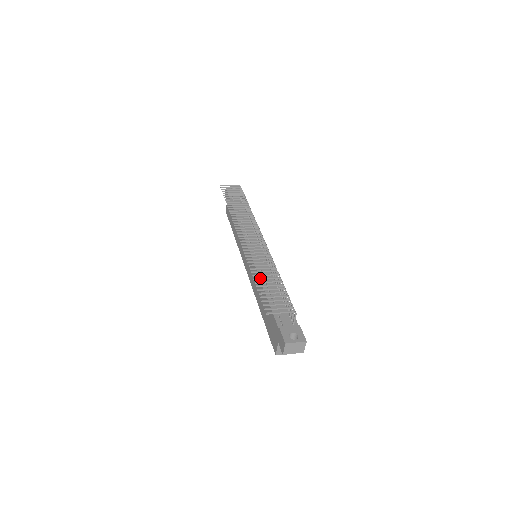
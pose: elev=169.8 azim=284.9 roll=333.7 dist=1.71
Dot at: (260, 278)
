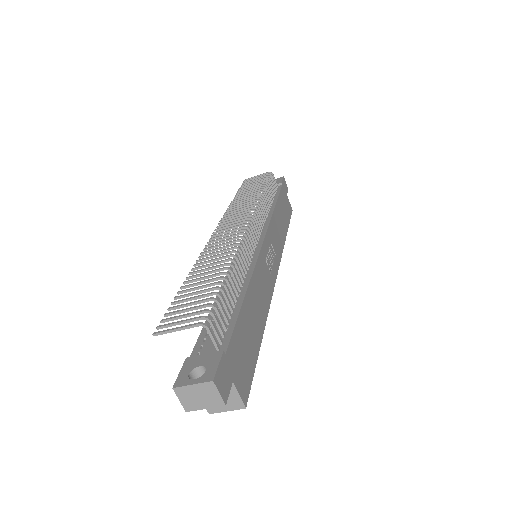
Dot at: (192, 280)
